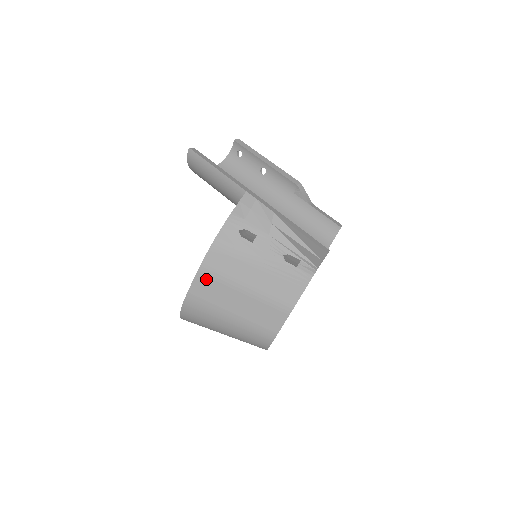
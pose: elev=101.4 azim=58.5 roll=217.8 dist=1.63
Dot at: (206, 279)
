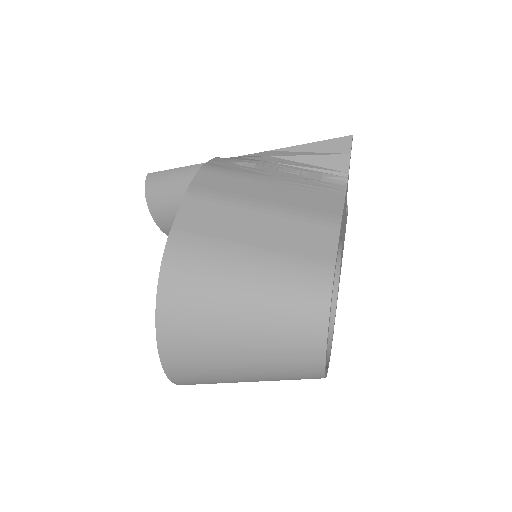
Dot at: (199, 203)
